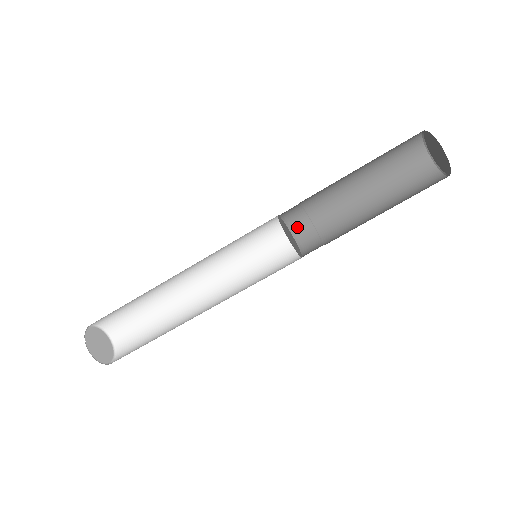
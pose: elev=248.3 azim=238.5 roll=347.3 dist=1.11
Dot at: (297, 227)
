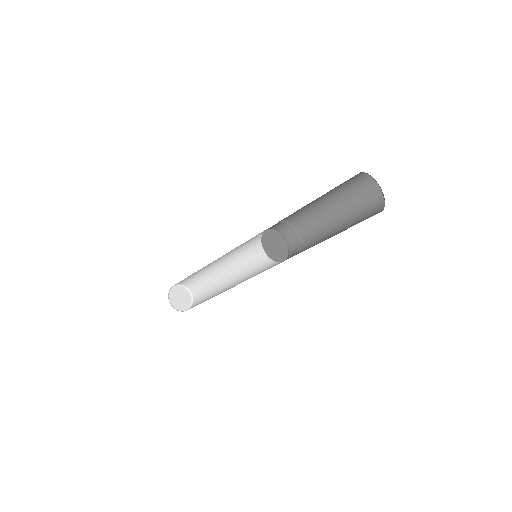
Dot at: (271, 227)
